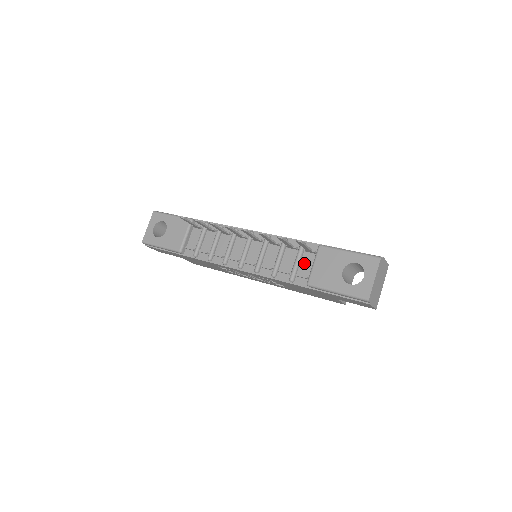
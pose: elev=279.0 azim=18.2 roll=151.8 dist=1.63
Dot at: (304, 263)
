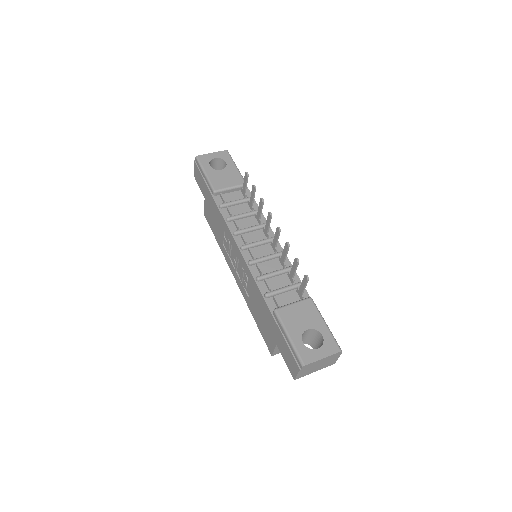
Dot at: (287, 296)
